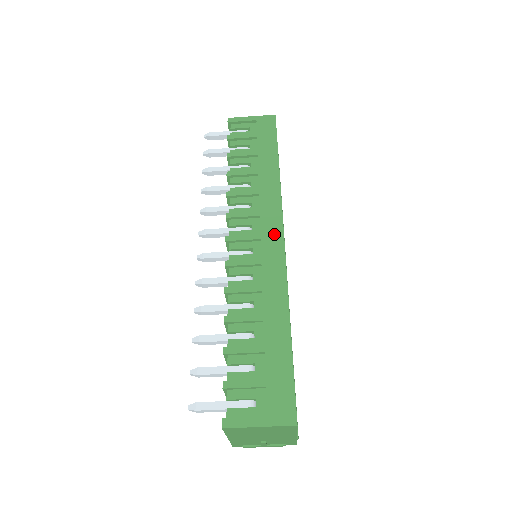
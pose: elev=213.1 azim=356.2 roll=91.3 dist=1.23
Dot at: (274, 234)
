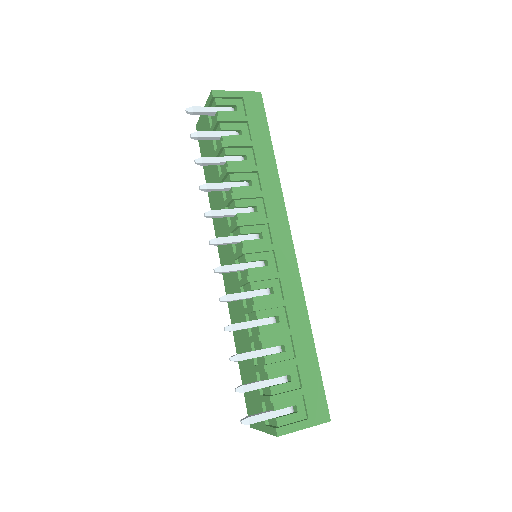
Dot at: (285, 244)
